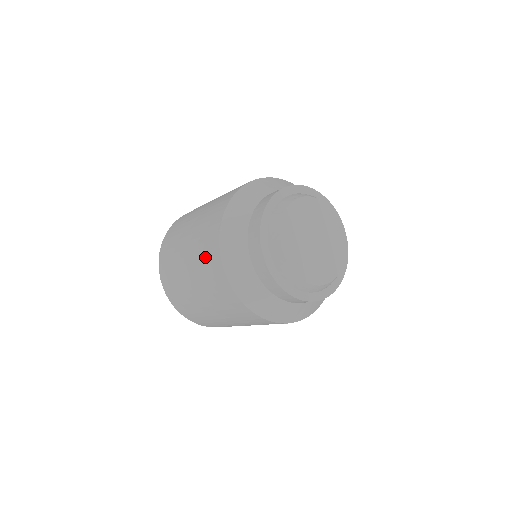
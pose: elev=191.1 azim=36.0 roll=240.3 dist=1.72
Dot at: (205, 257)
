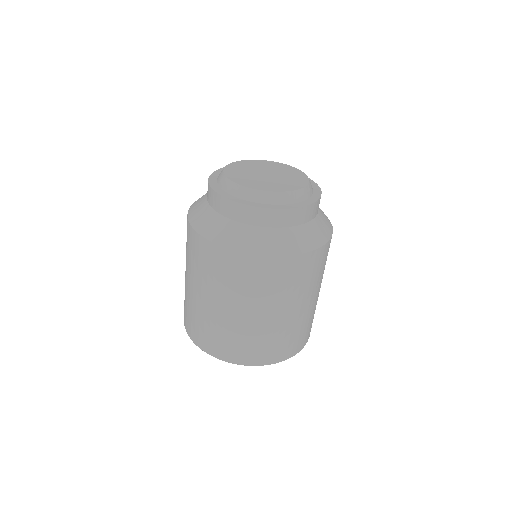
Dot at: occluded
